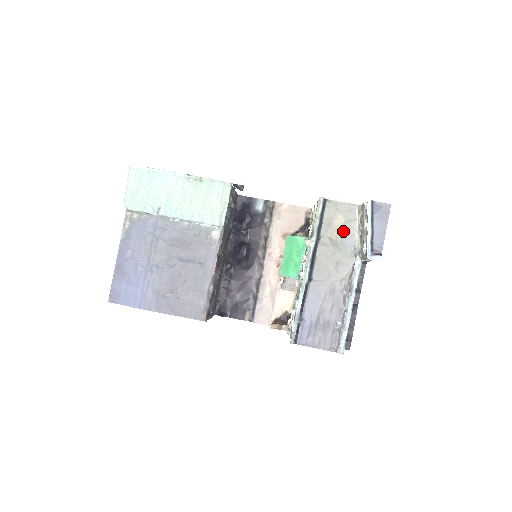
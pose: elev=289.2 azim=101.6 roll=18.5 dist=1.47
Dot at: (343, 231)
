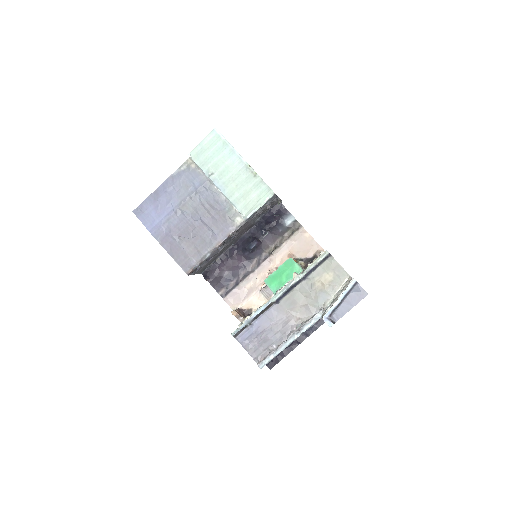
Dot at: (326, 286)
